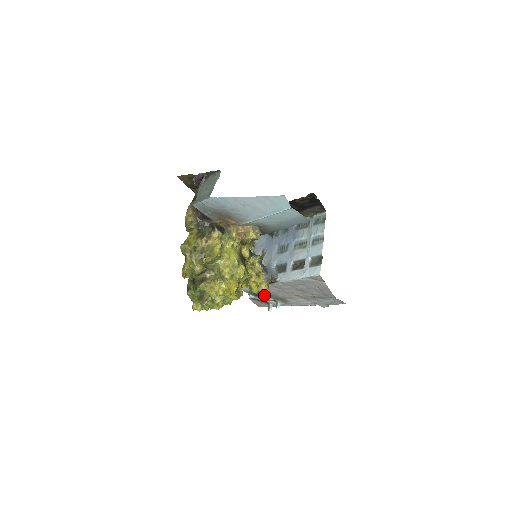
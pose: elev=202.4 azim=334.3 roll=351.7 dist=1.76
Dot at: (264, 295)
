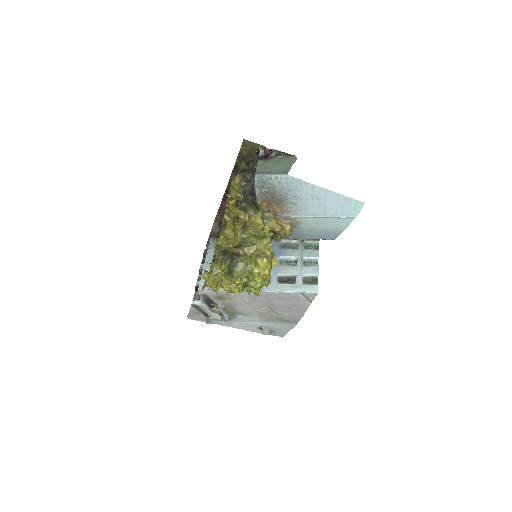
Dot at: (218, 304)
